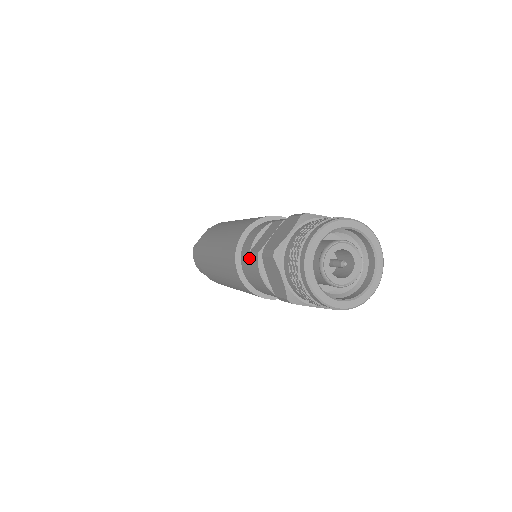
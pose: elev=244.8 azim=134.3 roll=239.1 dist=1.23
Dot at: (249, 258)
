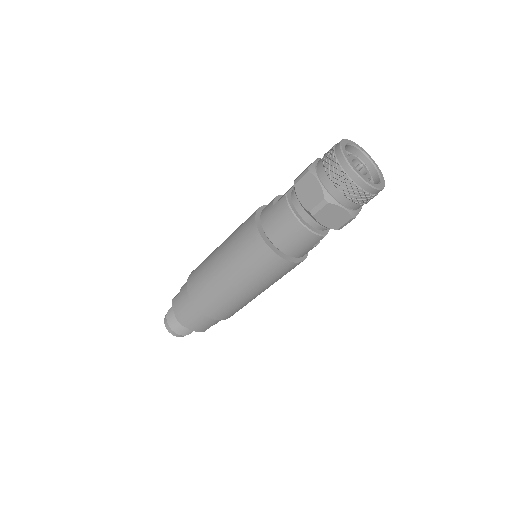
Dot at: (273, 209)
